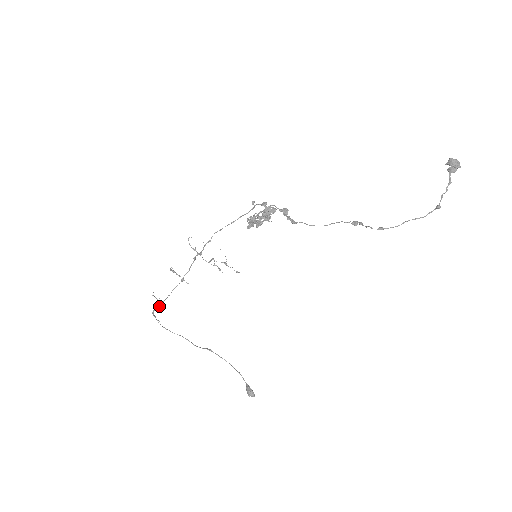
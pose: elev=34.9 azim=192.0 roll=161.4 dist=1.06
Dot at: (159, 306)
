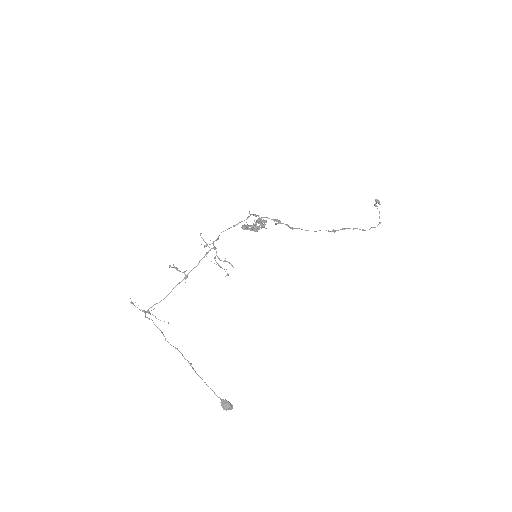
Dot at: (146, 311)
